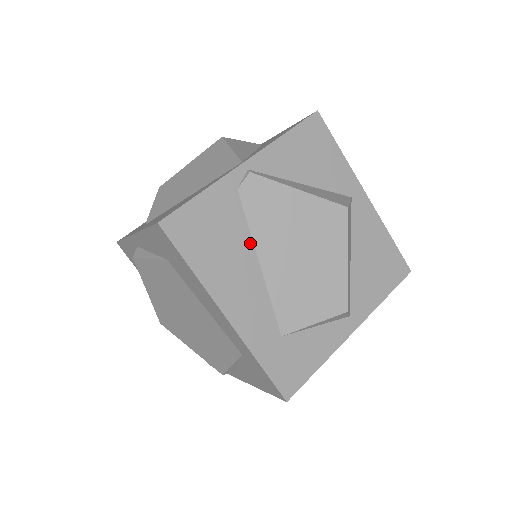
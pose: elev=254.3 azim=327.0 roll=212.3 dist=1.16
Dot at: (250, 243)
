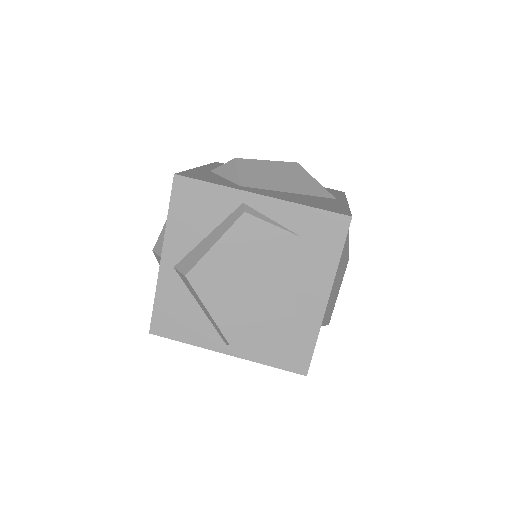
Dot at: occluded
